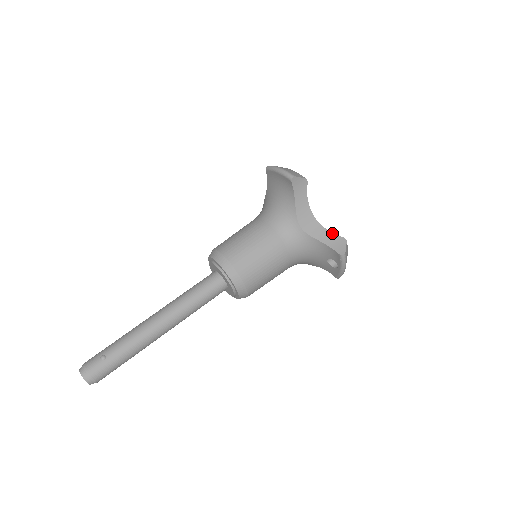
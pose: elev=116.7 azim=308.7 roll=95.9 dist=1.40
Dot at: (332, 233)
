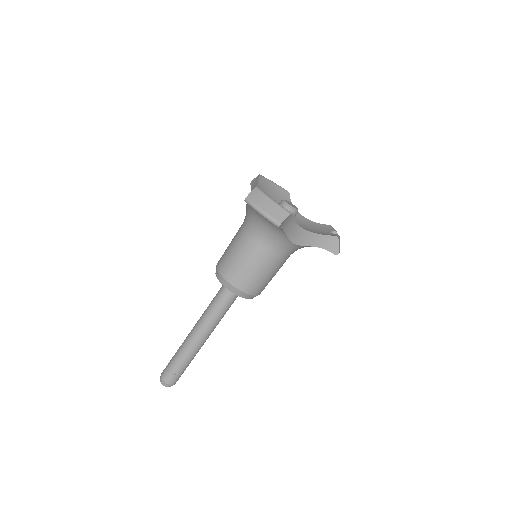
Dot at: (324, 235)
